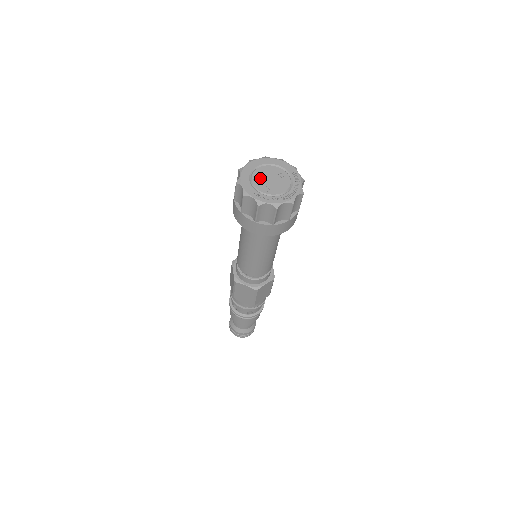
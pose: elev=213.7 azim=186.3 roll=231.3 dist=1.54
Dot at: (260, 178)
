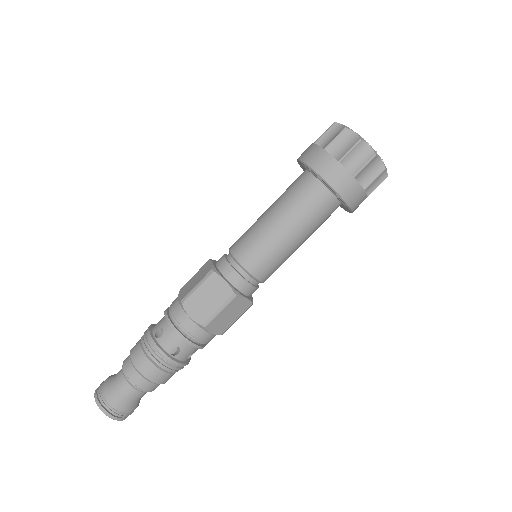
Dot at: occluded
